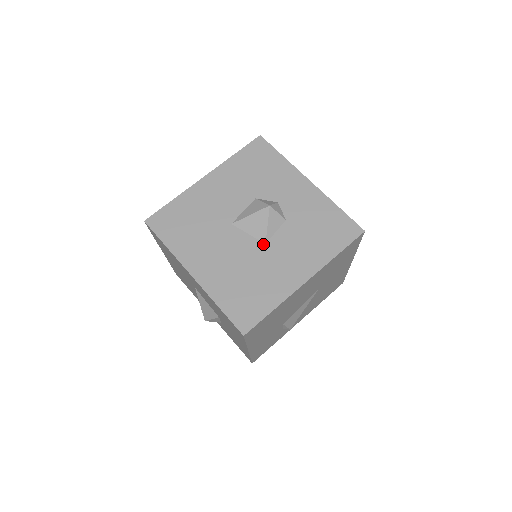
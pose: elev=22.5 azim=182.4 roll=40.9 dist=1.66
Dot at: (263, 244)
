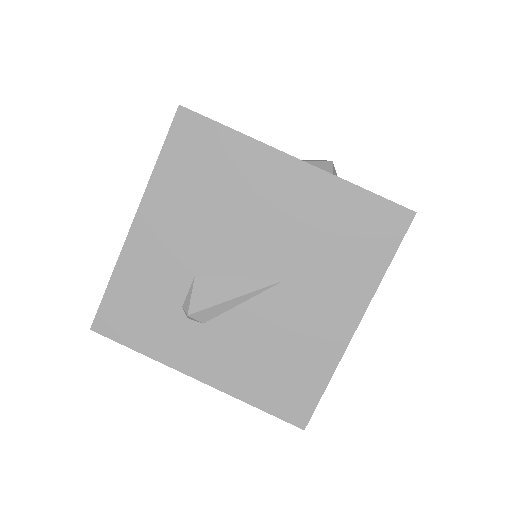
Dot at: occluded
